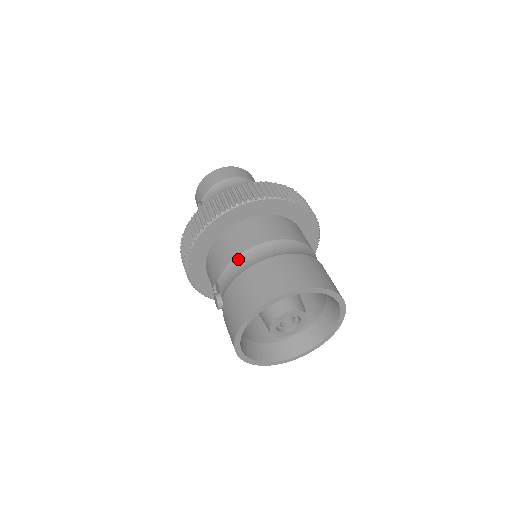
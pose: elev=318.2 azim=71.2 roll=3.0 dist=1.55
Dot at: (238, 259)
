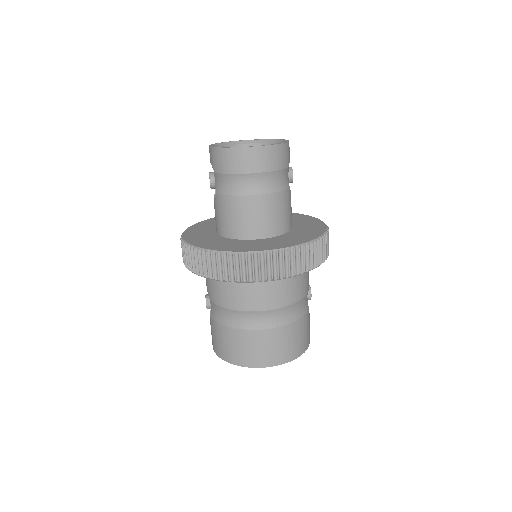
Dot at: (230, 312)
